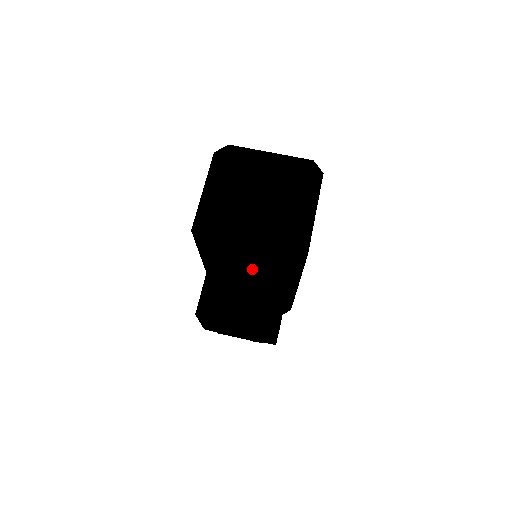
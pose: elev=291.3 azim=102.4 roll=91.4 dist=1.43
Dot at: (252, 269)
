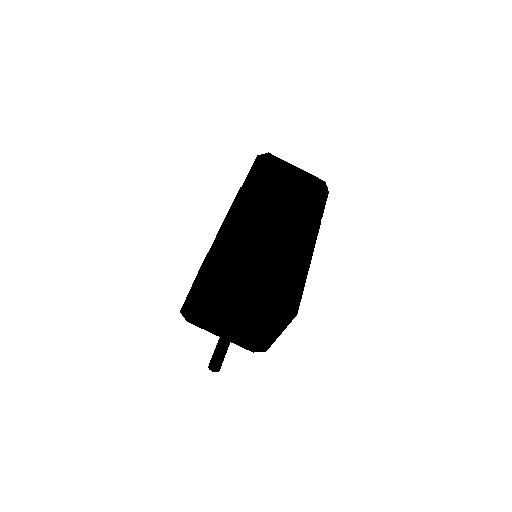
Dot at: occluded
